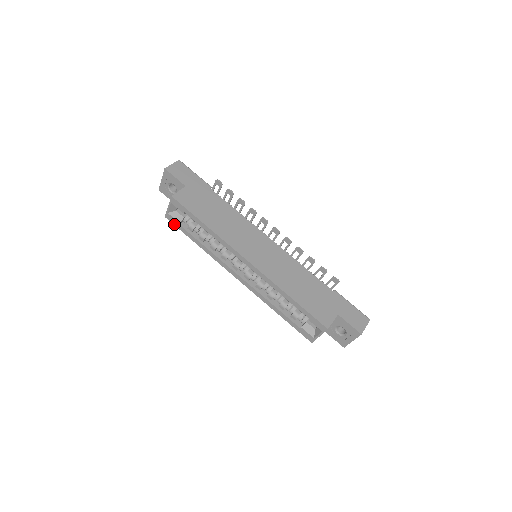
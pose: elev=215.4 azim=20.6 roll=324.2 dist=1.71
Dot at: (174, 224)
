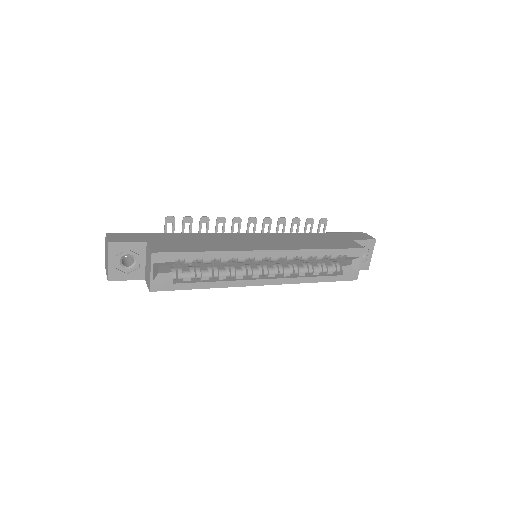
Dot at: (166, 290)
